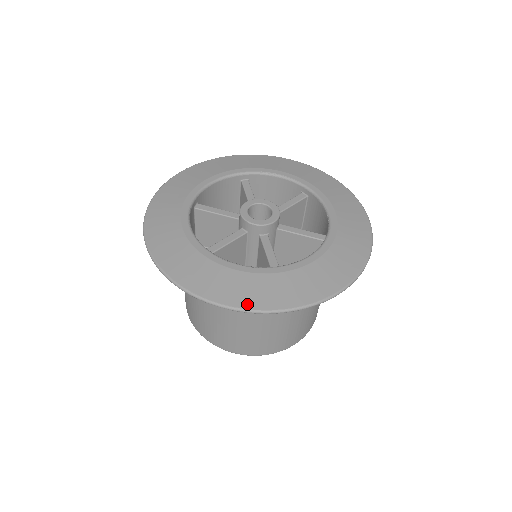
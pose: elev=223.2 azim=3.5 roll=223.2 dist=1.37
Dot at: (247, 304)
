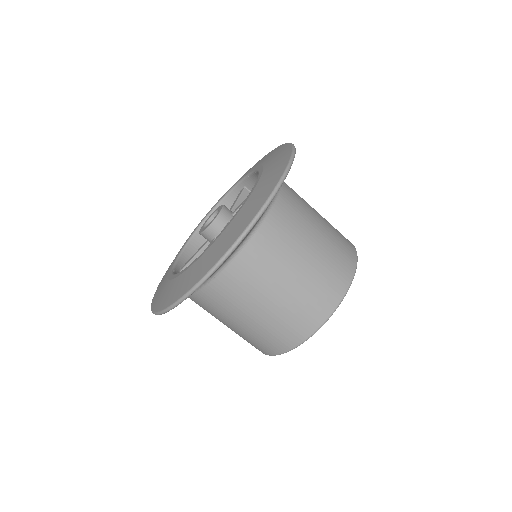
Dot at: (225, 250)
